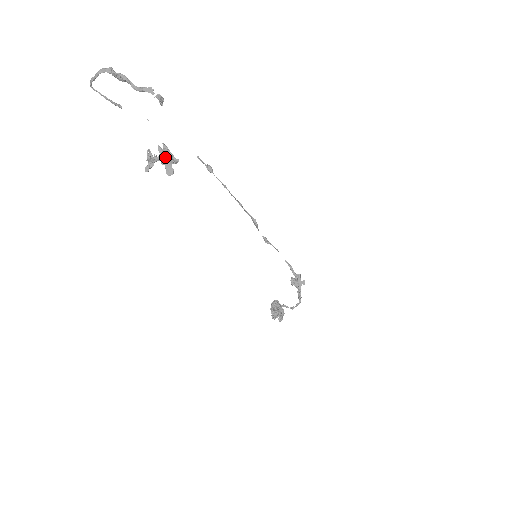
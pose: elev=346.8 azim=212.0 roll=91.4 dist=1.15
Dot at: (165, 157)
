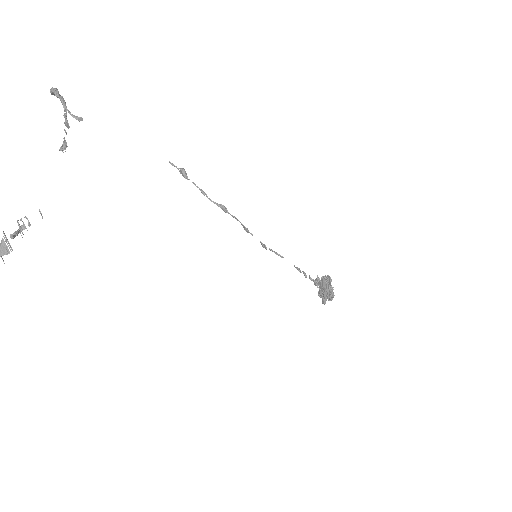
Dot at: (0, 247)
